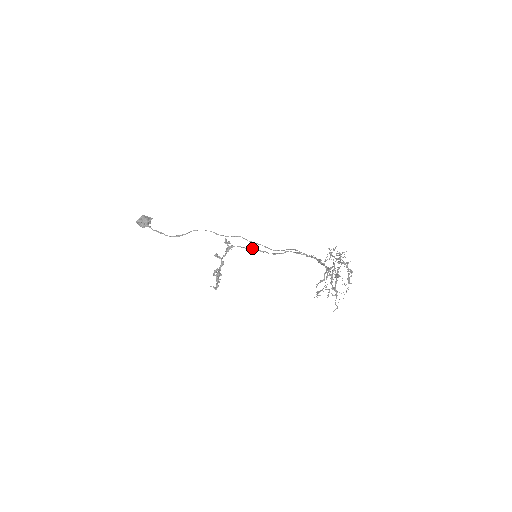
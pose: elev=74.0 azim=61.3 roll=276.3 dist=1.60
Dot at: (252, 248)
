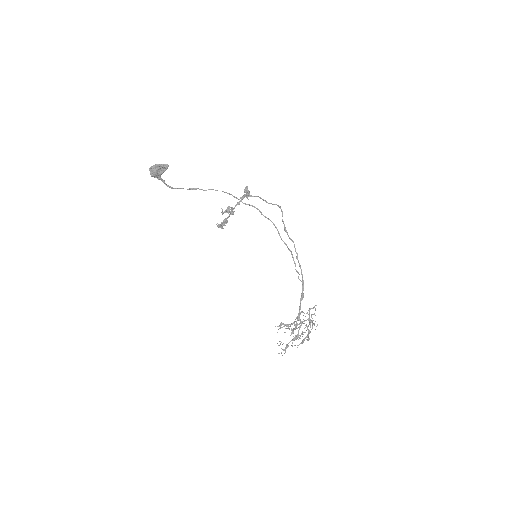
Dot at: (270, 203)
